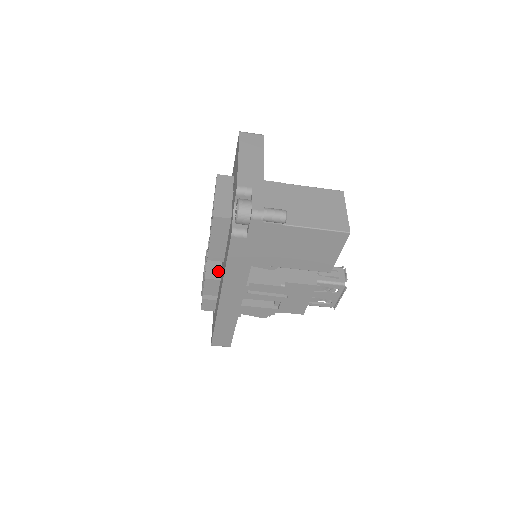
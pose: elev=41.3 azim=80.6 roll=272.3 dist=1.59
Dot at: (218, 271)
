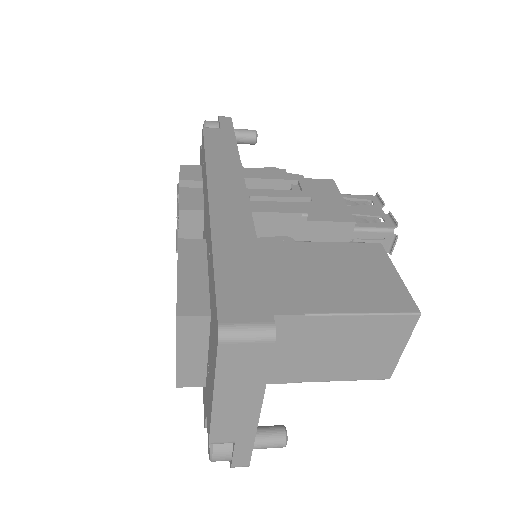
Dot at: occluded
